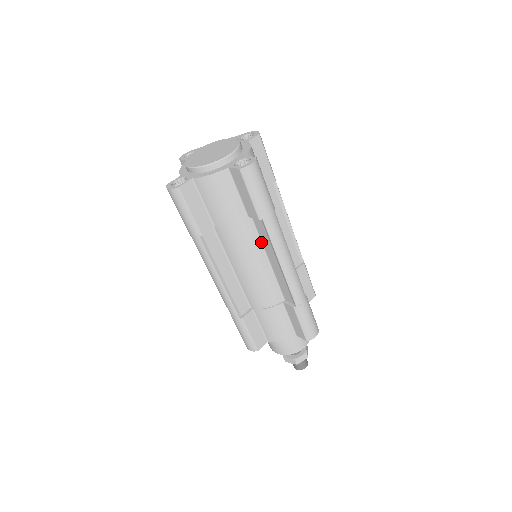
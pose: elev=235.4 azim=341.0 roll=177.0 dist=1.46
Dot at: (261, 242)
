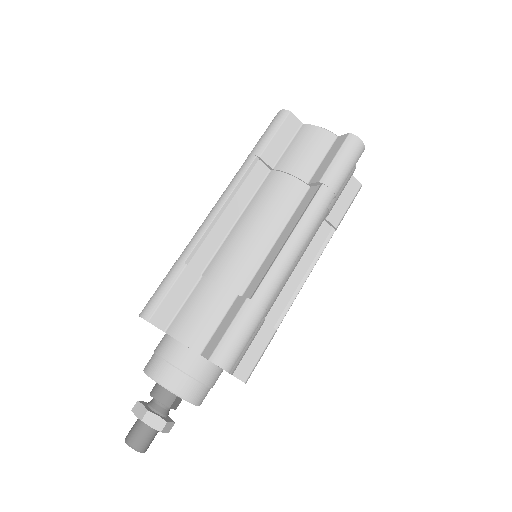
Dot at: (291, 216)
